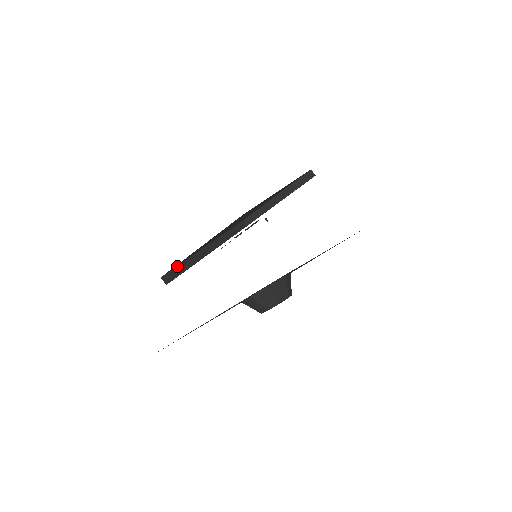
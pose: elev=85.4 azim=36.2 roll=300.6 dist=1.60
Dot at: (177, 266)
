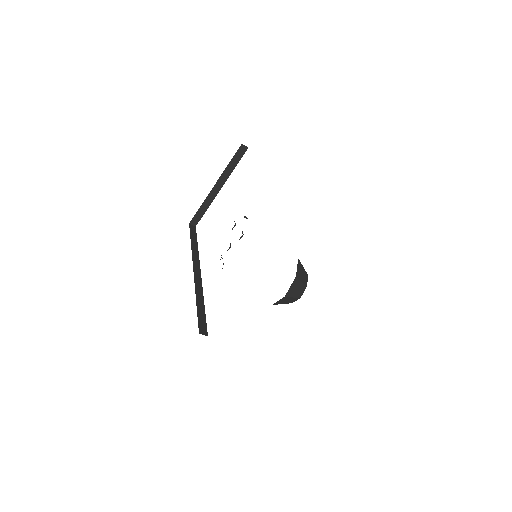
Dot at: (197, 311)
